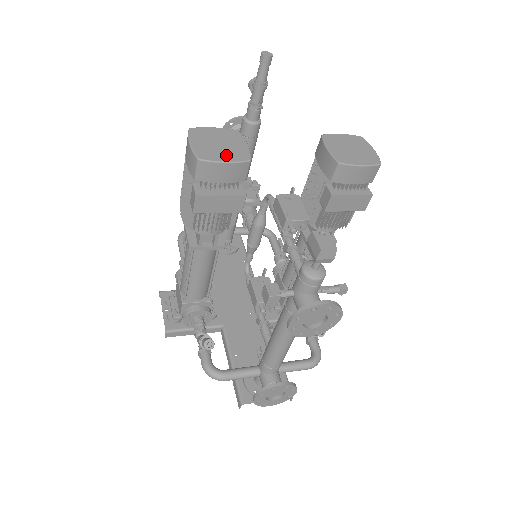
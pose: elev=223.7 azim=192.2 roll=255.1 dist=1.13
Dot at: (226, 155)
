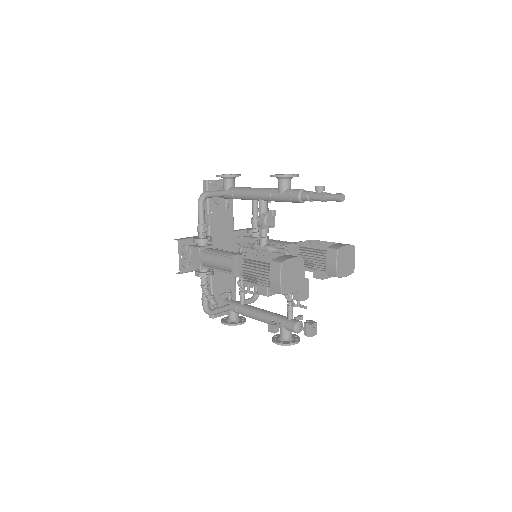
Dot at: (294, 287)
